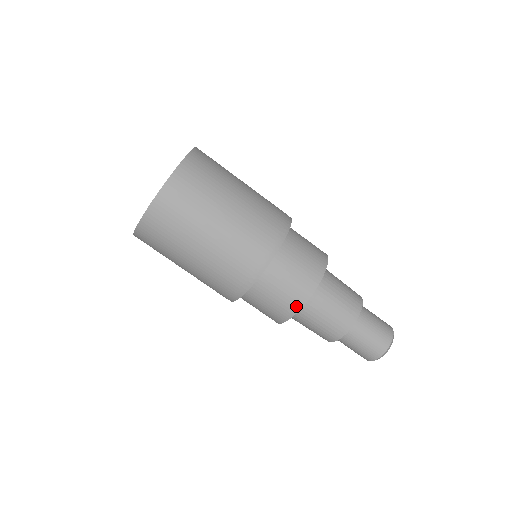
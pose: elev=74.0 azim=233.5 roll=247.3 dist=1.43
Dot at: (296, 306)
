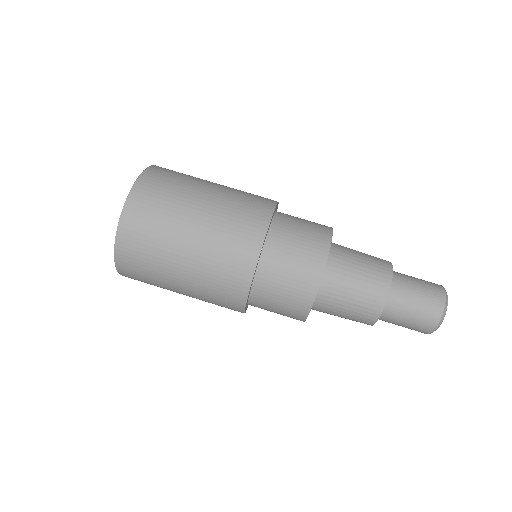
Dot at: (308, 297)
